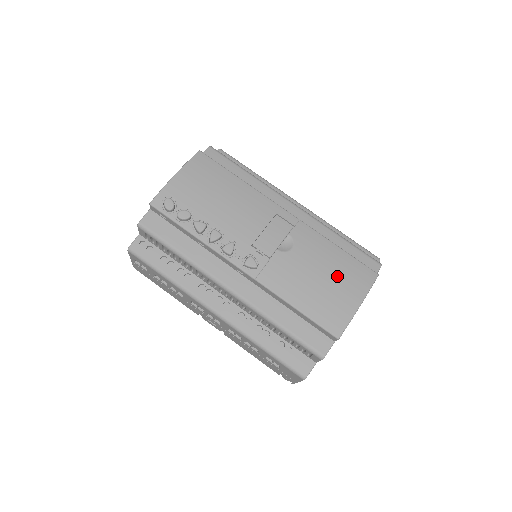
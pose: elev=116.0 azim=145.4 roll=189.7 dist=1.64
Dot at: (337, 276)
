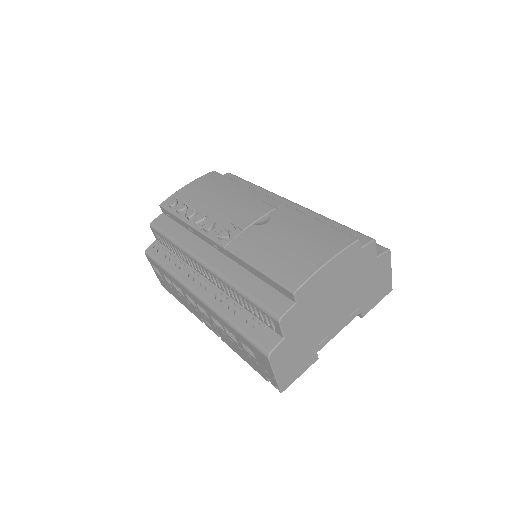
Dot at: (307, 240)
